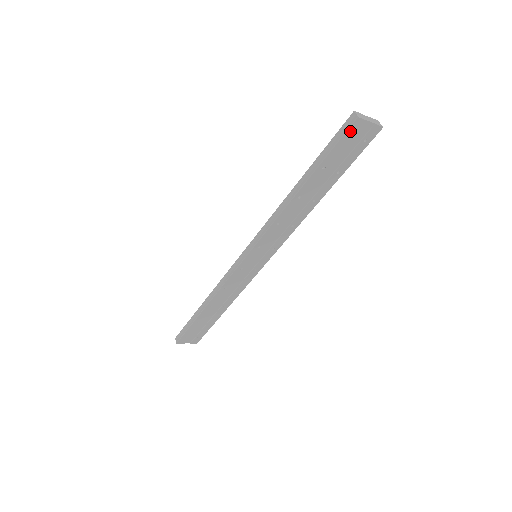
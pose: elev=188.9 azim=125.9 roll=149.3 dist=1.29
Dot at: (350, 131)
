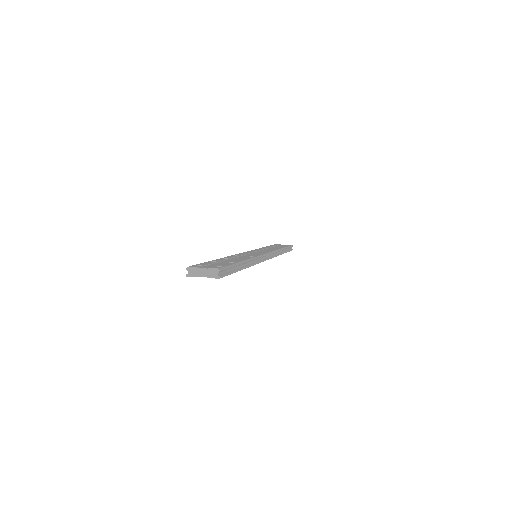
Dot at: occluded
